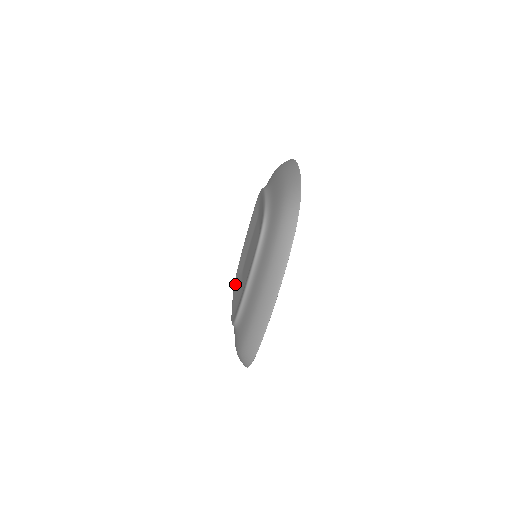
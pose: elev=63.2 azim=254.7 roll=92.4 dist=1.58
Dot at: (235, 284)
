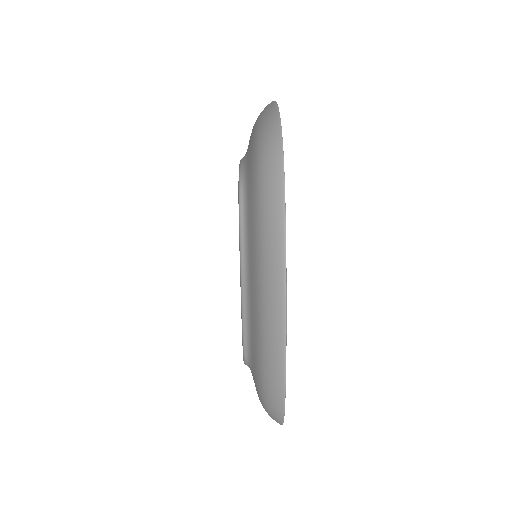
Dot at: occluded
